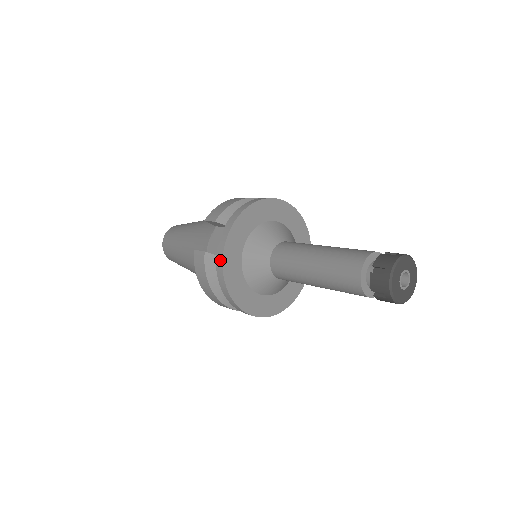
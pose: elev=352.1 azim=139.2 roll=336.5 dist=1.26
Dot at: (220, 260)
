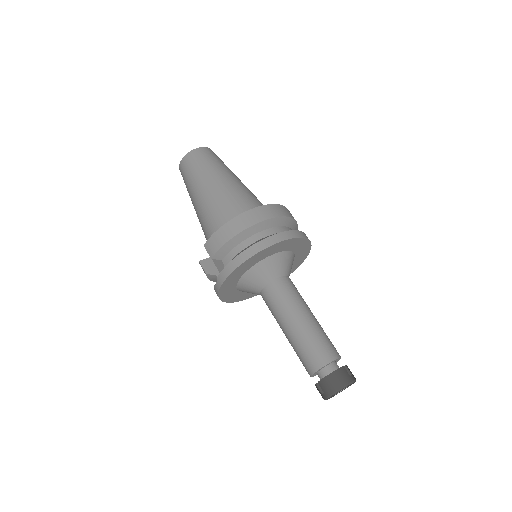
Dot at: (217, 295)
